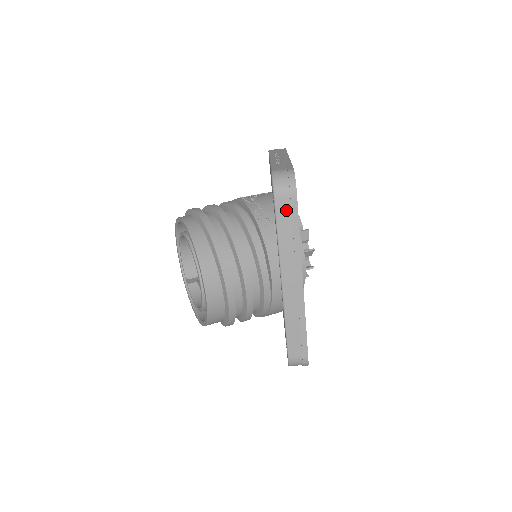
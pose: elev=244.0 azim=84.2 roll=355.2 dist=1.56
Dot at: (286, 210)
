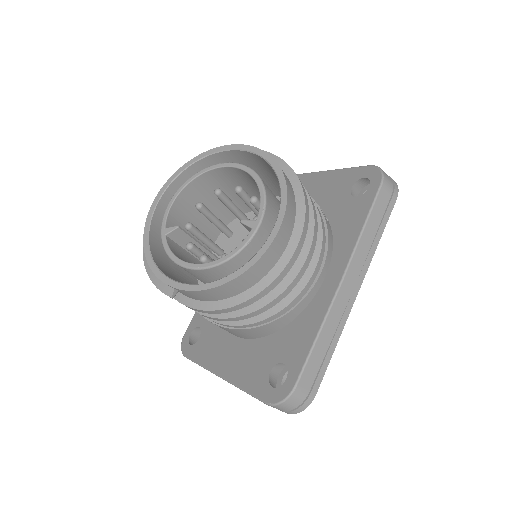
Dot at: (383, 203)
